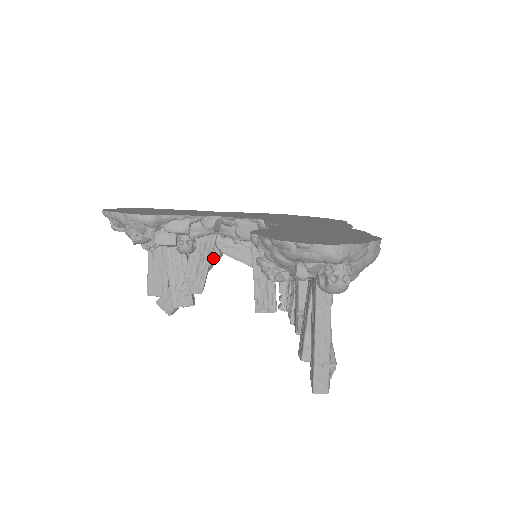
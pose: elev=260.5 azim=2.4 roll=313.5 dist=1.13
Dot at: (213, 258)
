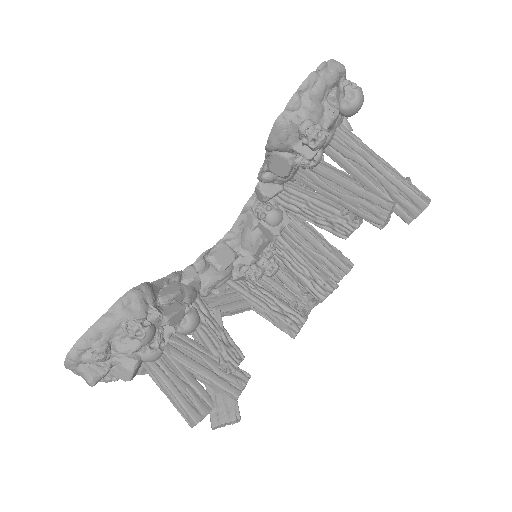
Dot at: (218, 318)
